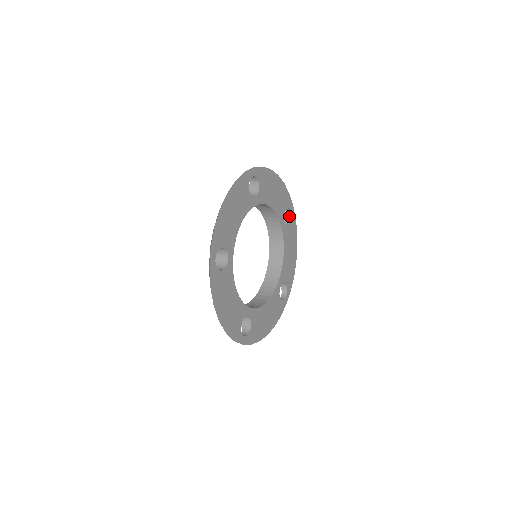
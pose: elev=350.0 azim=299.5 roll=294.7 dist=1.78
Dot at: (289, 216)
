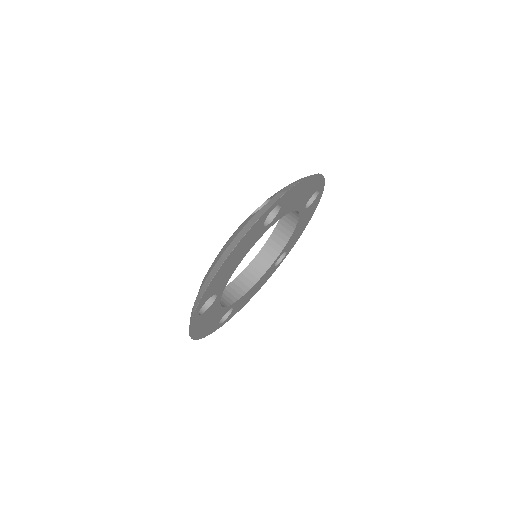
Dot at: occluded
